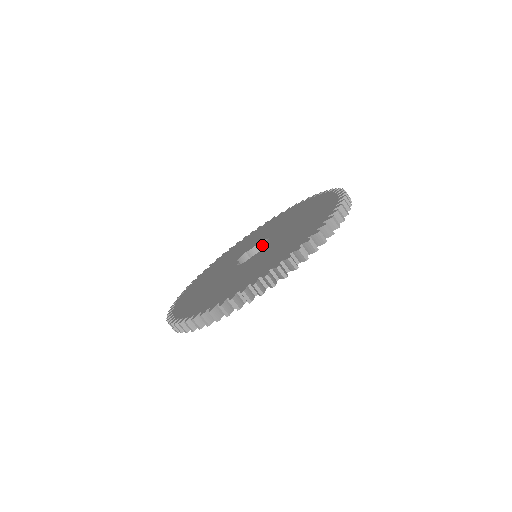
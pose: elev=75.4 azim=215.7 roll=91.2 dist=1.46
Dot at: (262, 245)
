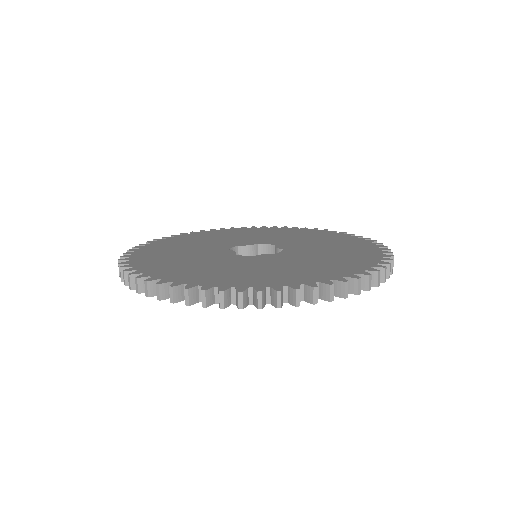
Dot at: (259, 248)
